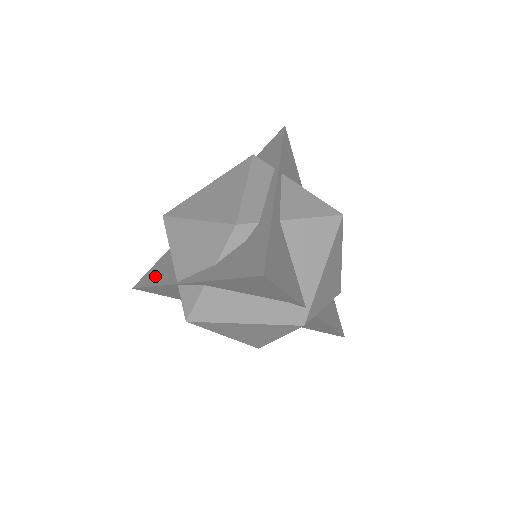
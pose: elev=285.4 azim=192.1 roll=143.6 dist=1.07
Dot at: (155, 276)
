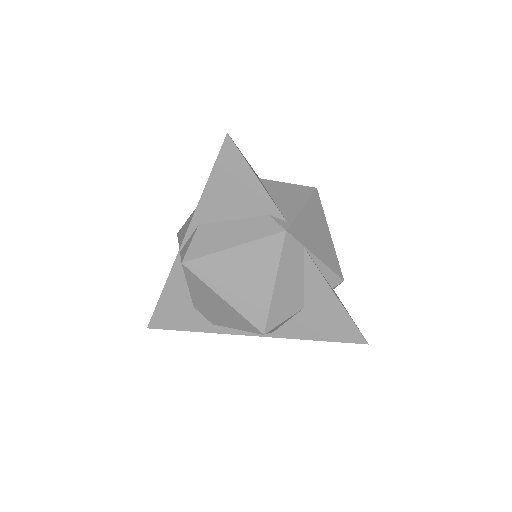
Dot at: occluded
